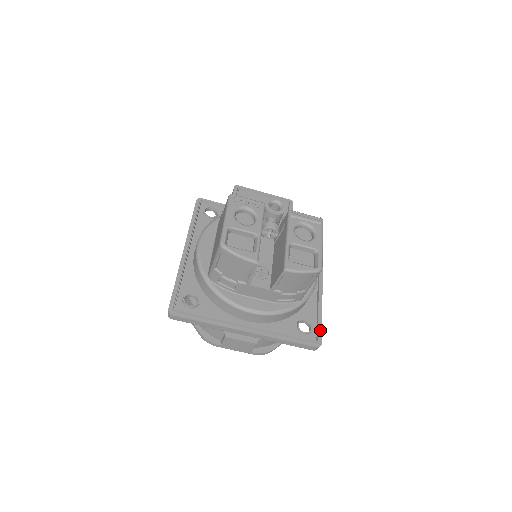
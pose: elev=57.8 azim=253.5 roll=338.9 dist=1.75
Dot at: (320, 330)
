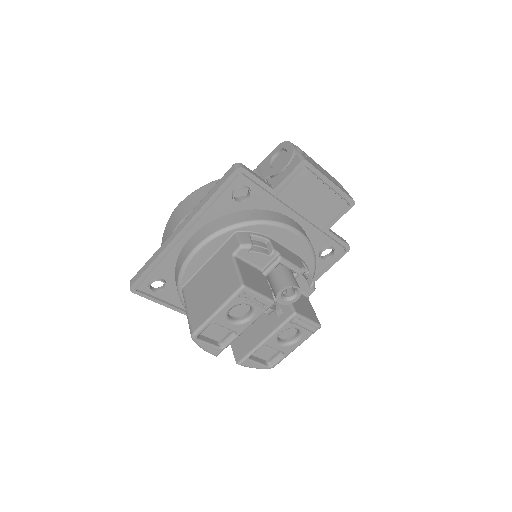
Dot at: occluded
